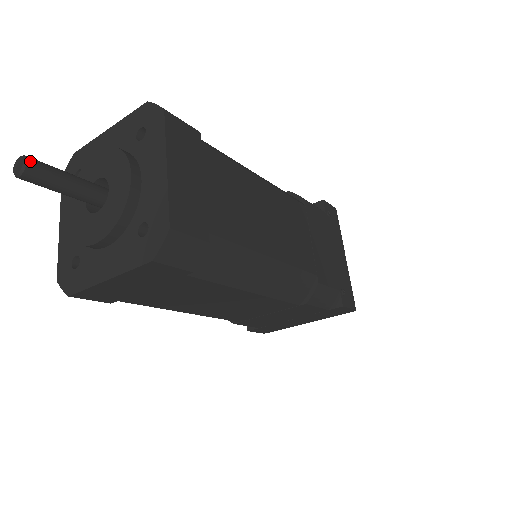
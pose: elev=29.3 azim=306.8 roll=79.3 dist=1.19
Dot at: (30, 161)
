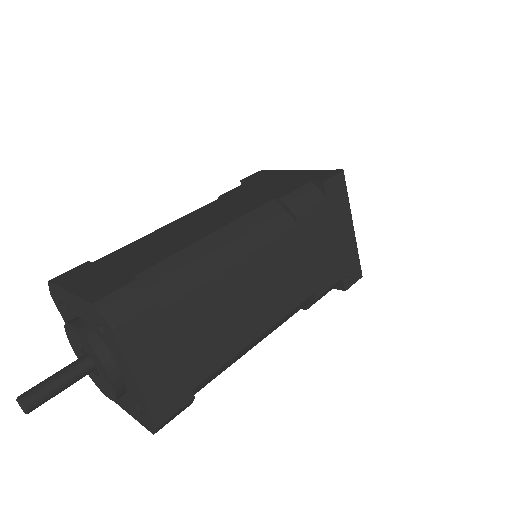
Dot at: (27, 406)
